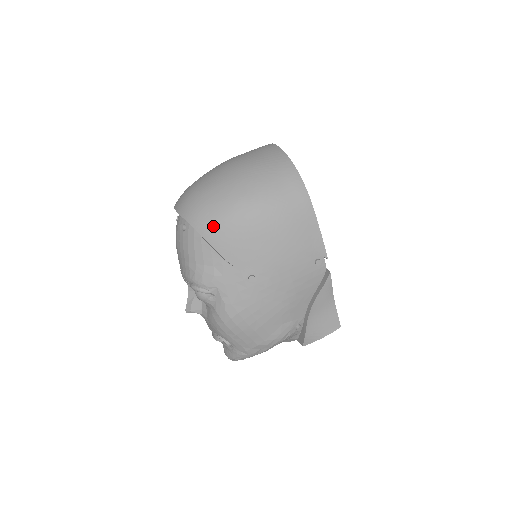
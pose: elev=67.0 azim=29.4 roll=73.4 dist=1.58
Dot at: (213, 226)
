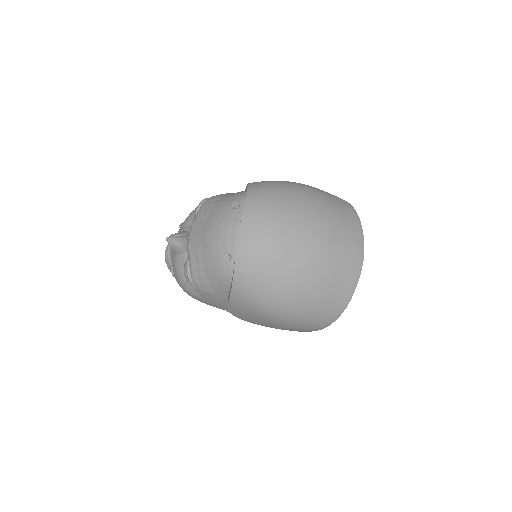
Dot at: (246, 299)
